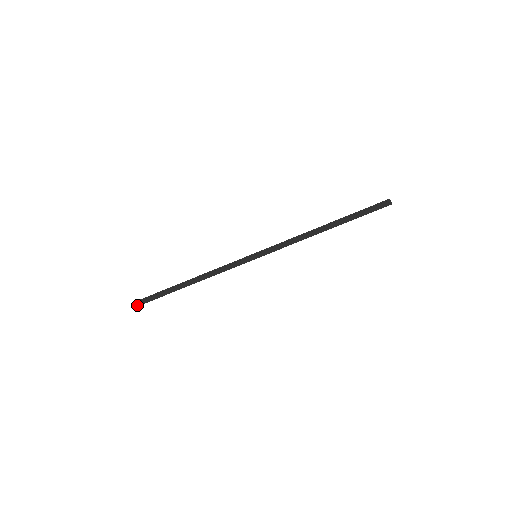
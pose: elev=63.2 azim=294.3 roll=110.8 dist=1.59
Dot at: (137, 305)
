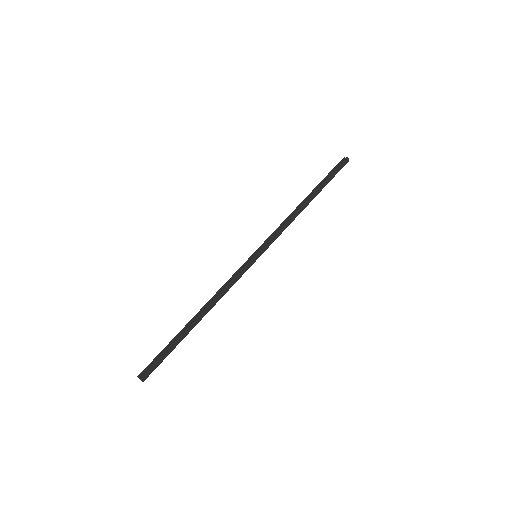
Dot at: (143, 379)
